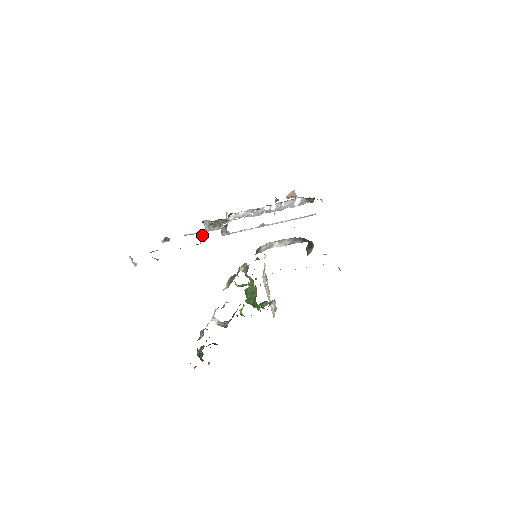
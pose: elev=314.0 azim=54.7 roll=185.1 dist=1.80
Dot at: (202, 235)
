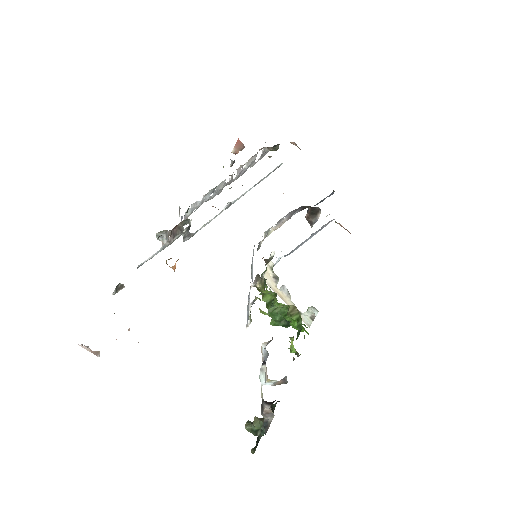
Dot at: (170, 258)
